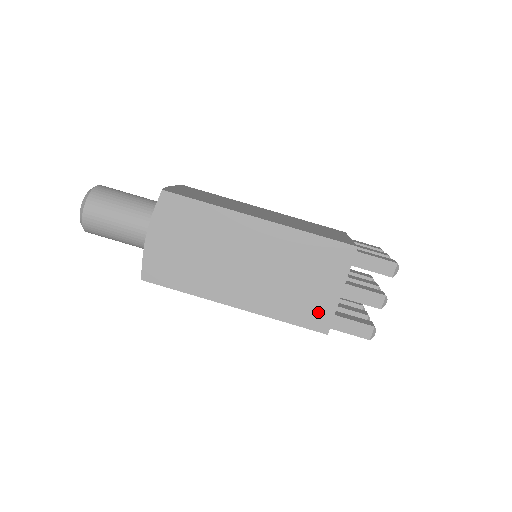
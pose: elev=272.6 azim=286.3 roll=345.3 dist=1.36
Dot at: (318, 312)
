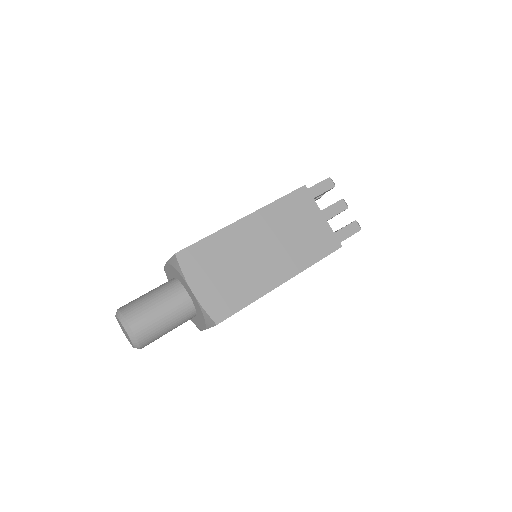
Dot at: (325, 239)
